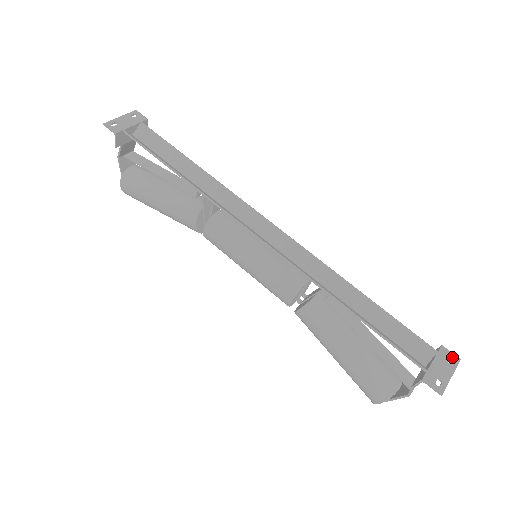
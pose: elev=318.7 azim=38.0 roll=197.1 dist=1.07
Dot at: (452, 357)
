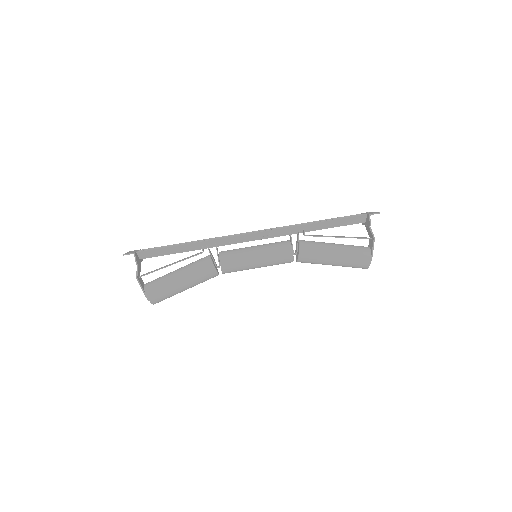
Dot at: (368, 212)
